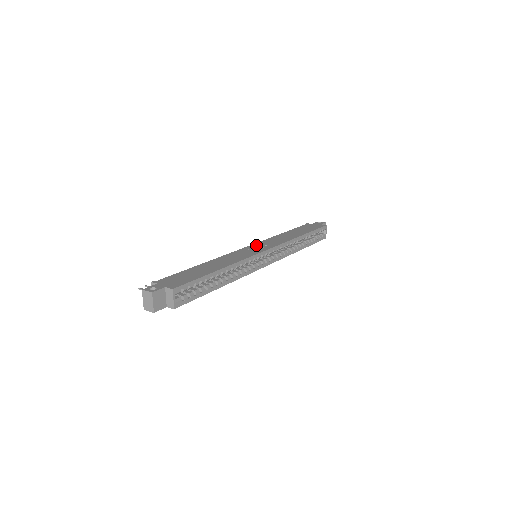
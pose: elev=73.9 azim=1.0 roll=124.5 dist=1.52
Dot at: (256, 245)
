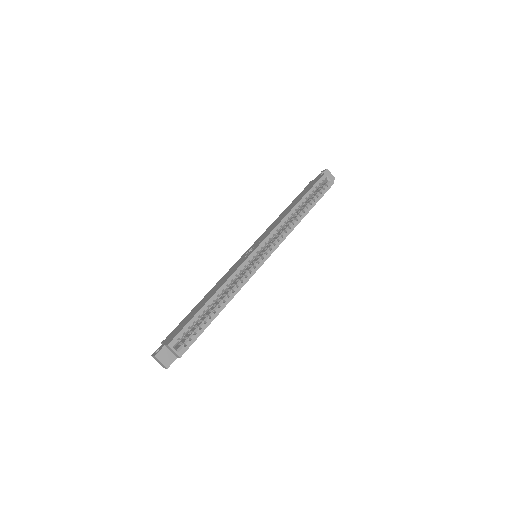
Dot at: (252, 246)
